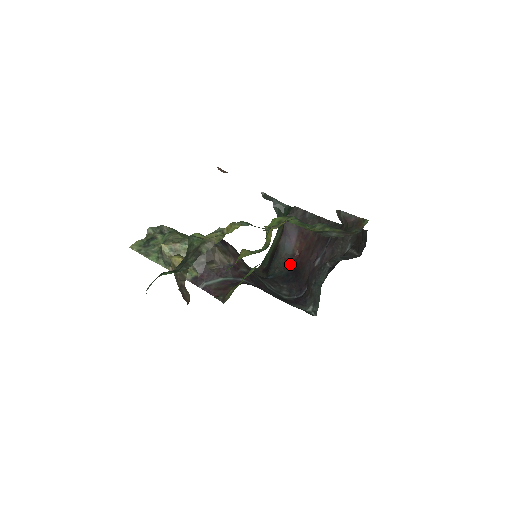
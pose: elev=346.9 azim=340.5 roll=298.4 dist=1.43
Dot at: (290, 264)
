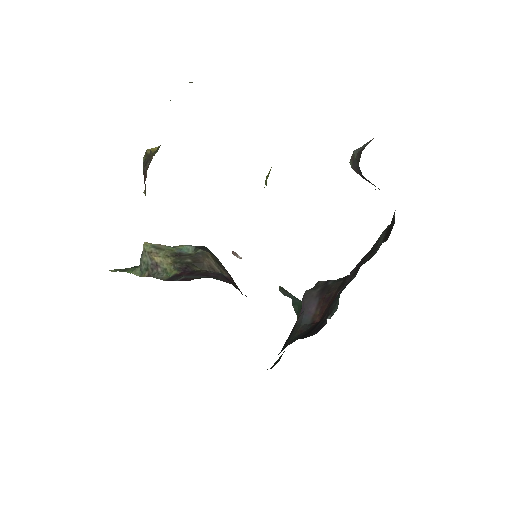
Dot at: (307, 330)
